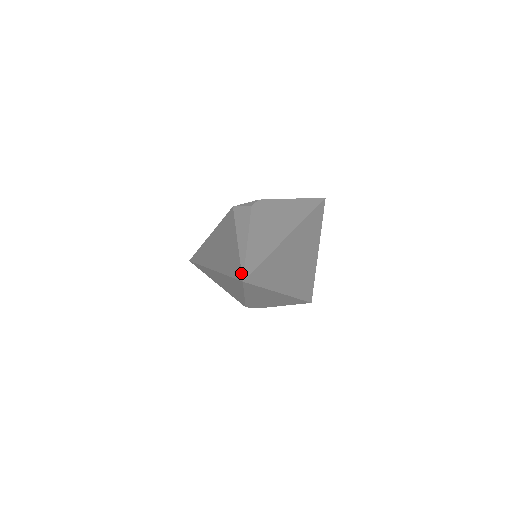
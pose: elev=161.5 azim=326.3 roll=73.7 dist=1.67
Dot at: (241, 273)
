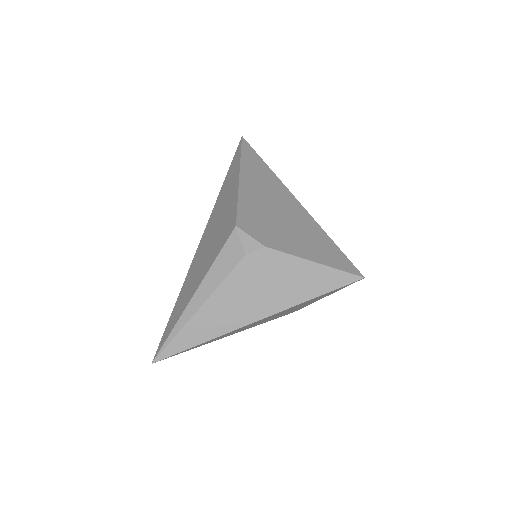
Dot at: (158, 351)
